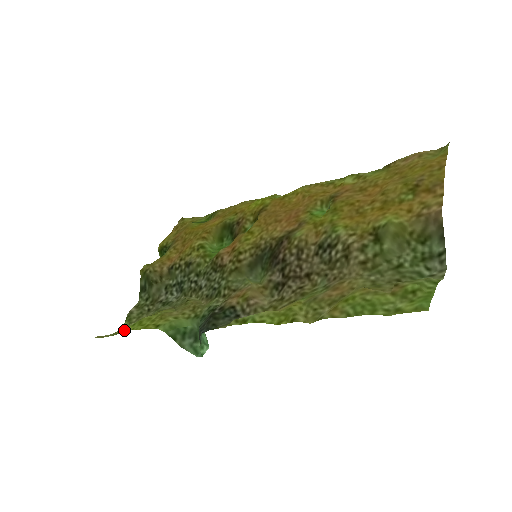
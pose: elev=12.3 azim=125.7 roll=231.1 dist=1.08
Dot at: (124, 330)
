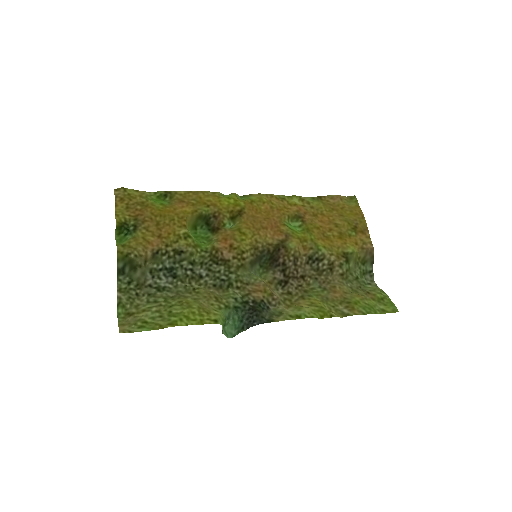
Dot at: occluded
